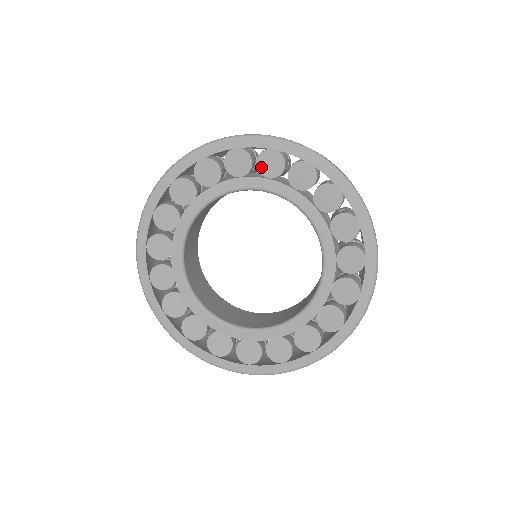
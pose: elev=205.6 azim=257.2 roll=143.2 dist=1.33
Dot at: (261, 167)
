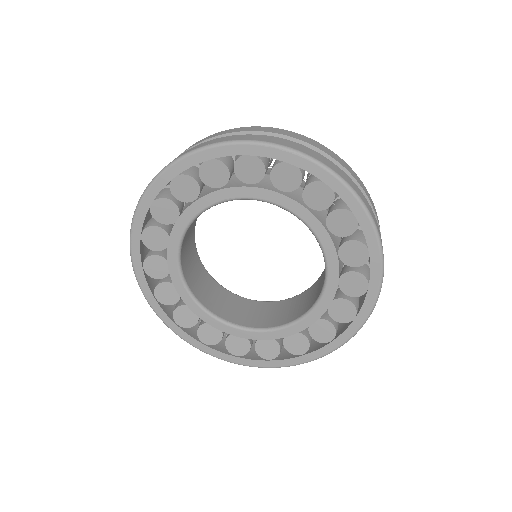
Dot at: (275, 178)
